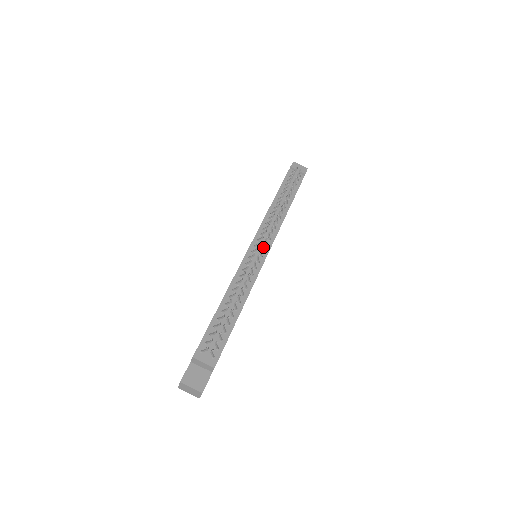
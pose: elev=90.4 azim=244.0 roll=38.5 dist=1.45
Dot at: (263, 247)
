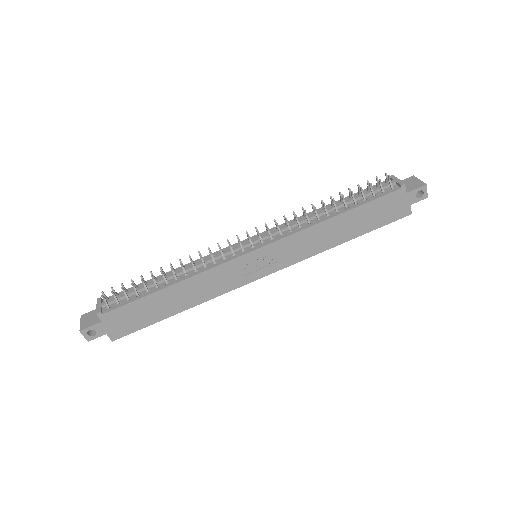
Dot at: (250, 241)
